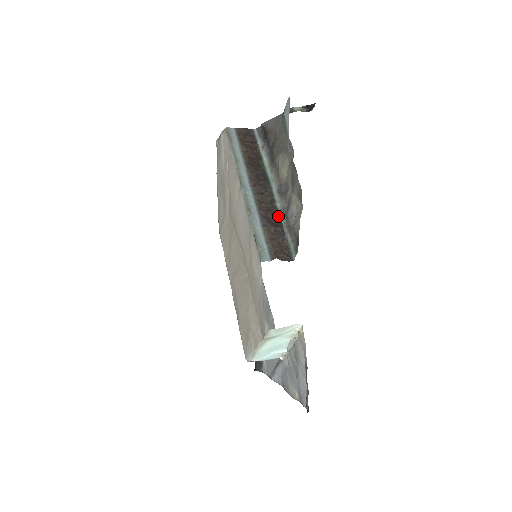
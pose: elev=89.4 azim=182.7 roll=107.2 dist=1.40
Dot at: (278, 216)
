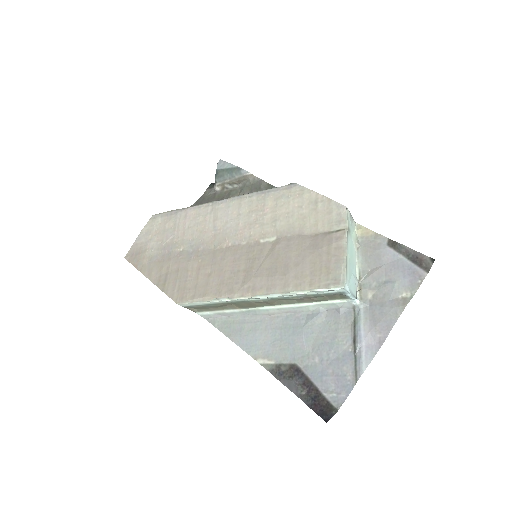
Dot at: occluded
